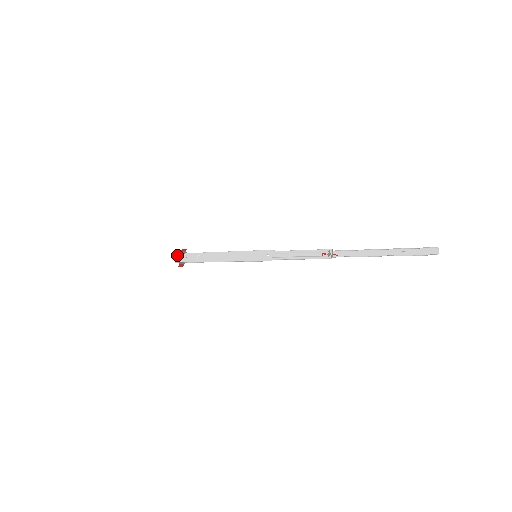
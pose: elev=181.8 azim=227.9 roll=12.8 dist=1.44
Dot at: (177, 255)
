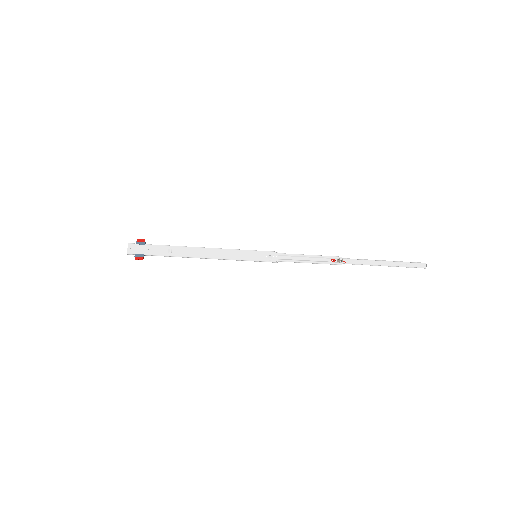
Dot at: (130, 245)
